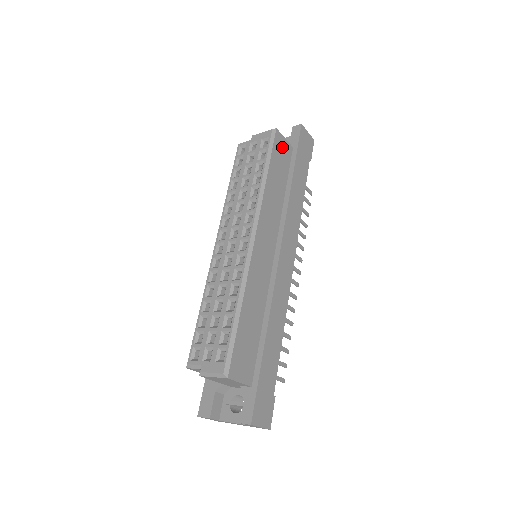
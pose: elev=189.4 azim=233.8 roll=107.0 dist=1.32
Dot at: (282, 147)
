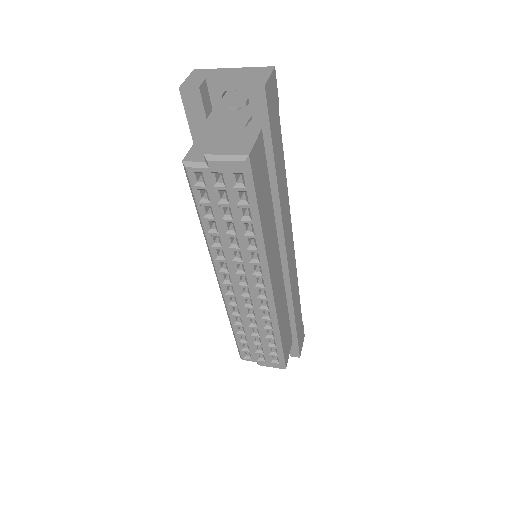
Dot at: (257, 159)
